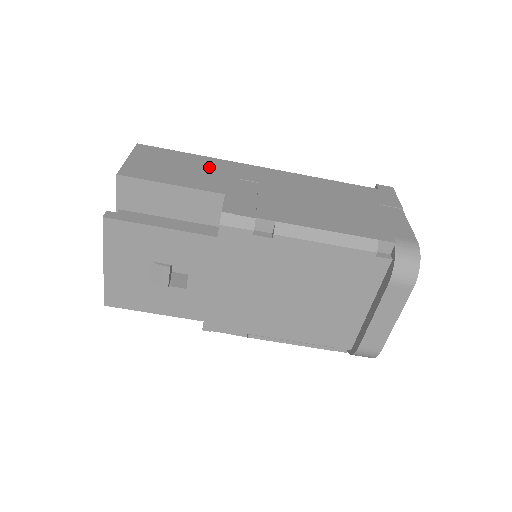
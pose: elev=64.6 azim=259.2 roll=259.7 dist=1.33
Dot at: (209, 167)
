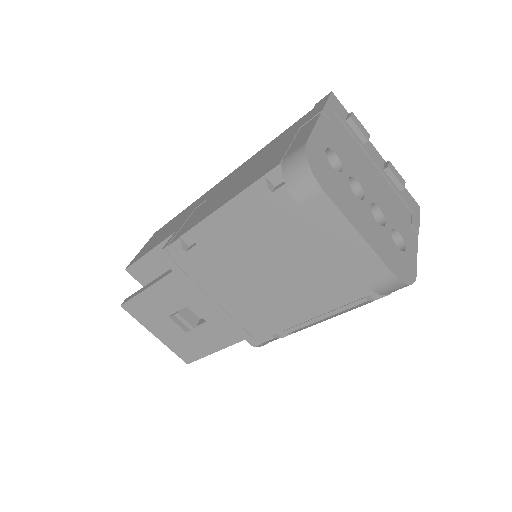
Dot at: (183, 215)
